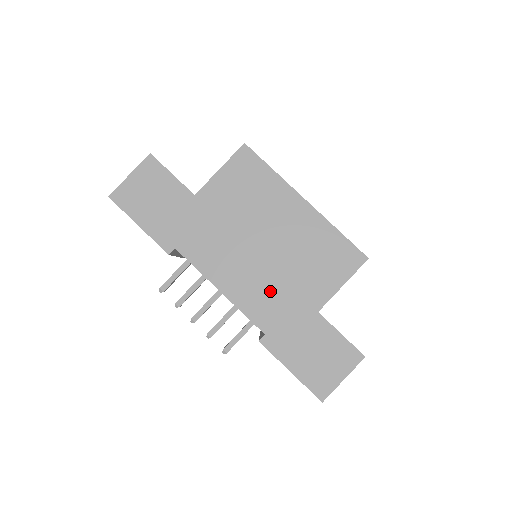
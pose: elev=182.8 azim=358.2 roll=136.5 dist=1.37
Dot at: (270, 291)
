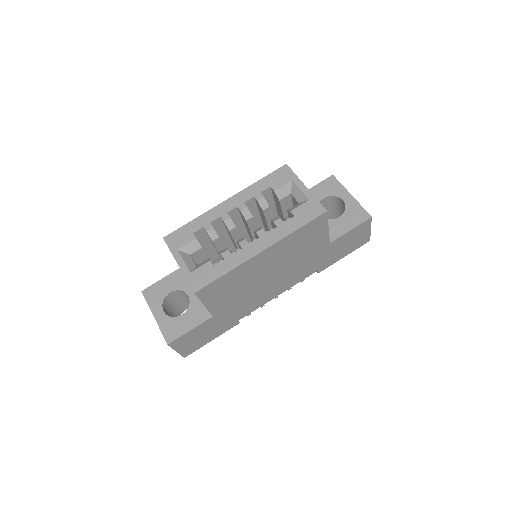
Dot at: (299, 270)
